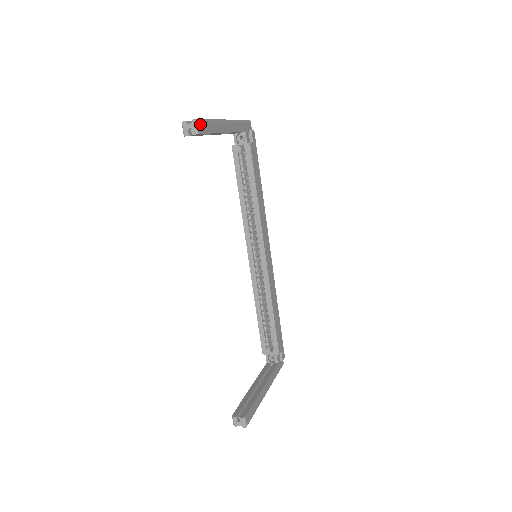
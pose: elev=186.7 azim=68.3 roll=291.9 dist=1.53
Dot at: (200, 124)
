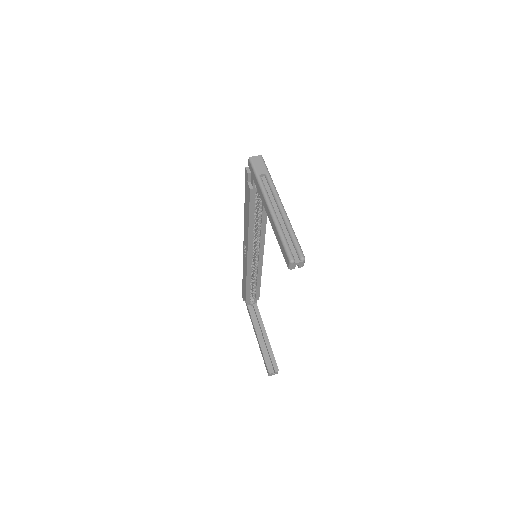
Dot at: (303, 255)
